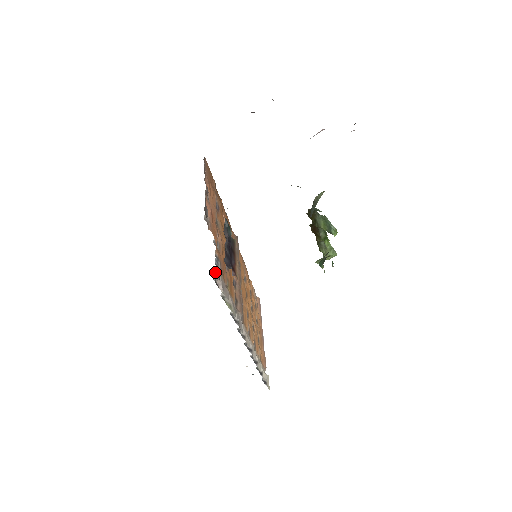
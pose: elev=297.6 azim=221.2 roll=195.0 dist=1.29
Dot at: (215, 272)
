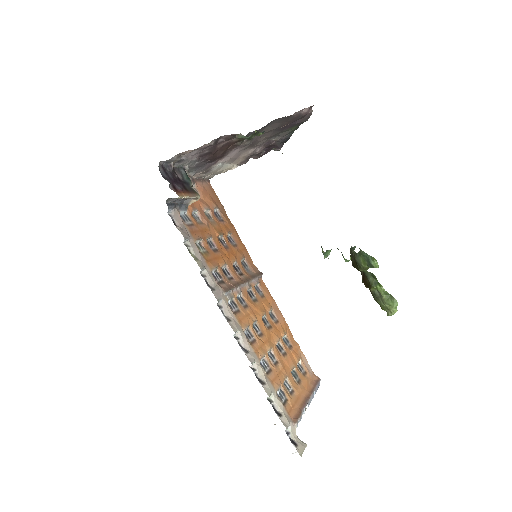
Dot at: (173, 212)
